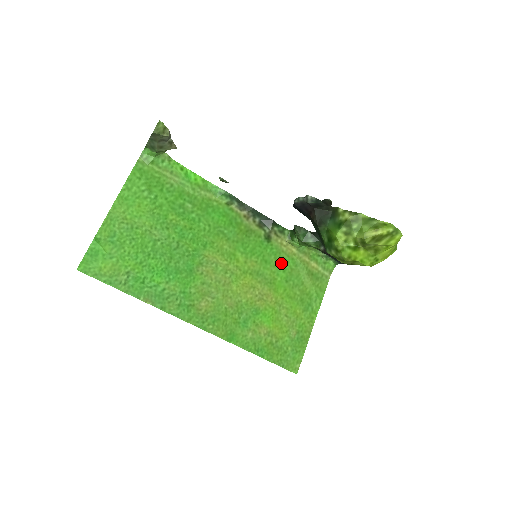
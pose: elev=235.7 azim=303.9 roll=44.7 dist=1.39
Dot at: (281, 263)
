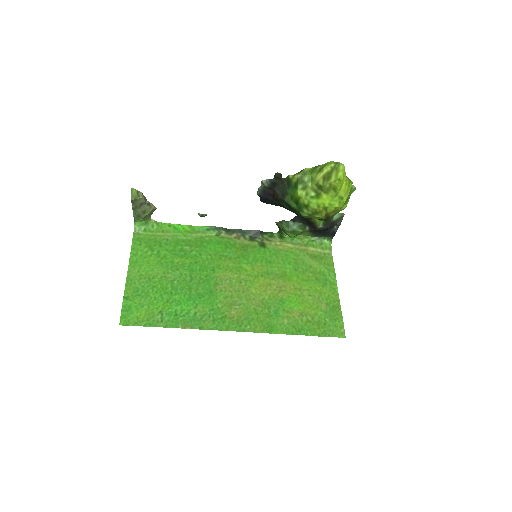
Dot at: (284, 259)
